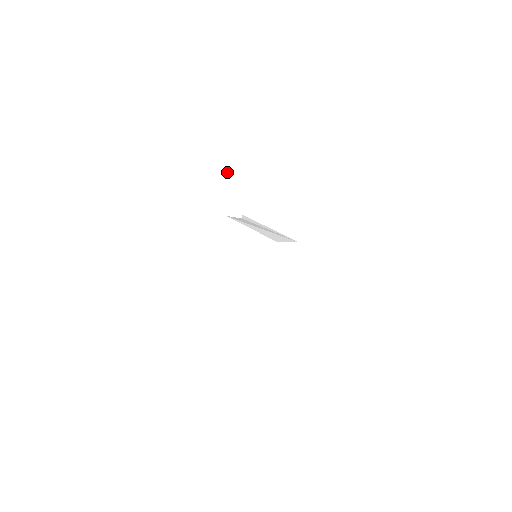
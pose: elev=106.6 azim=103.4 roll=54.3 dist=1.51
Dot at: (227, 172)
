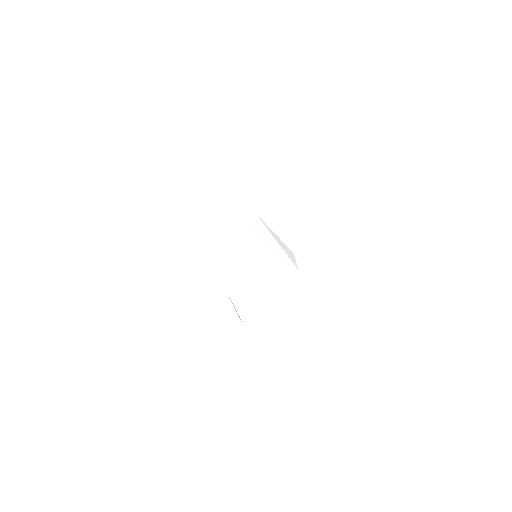
Dot at: (264, 184)
